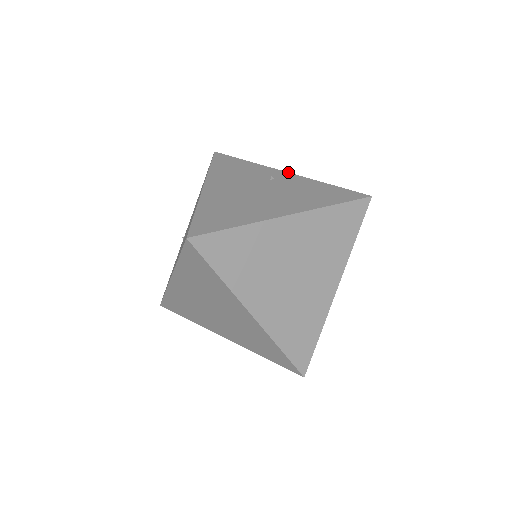
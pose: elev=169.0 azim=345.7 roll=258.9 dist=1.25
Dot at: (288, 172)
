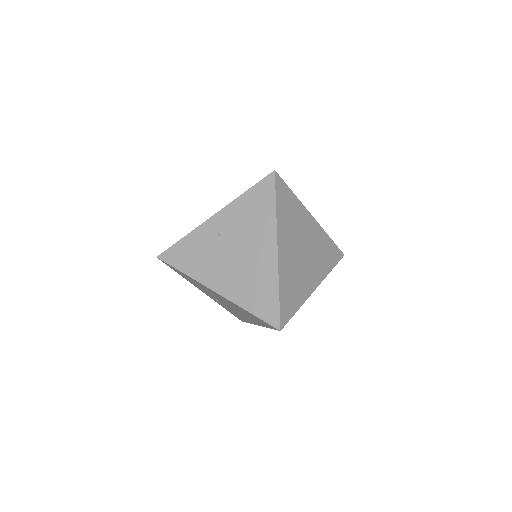
Dot at: (214, 215)
